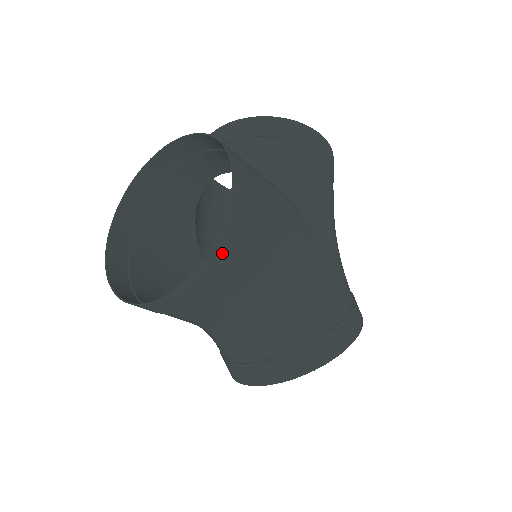
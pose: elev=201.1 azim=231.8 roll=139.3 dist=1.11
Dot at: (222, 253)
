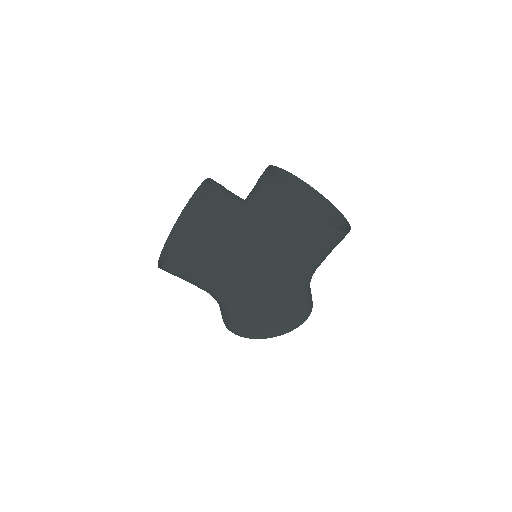
Dot at: (170, 269)
